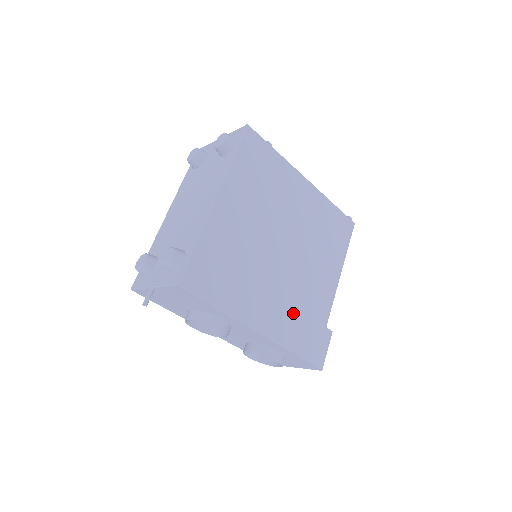
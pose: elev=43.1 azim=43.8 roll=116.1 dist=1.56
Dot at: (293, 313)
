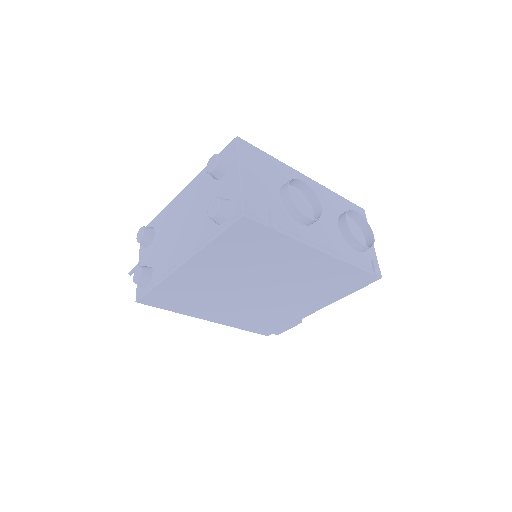
Dot at: (254, 317)
